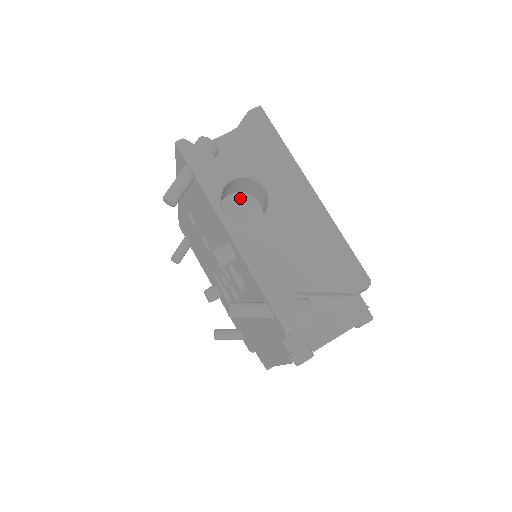
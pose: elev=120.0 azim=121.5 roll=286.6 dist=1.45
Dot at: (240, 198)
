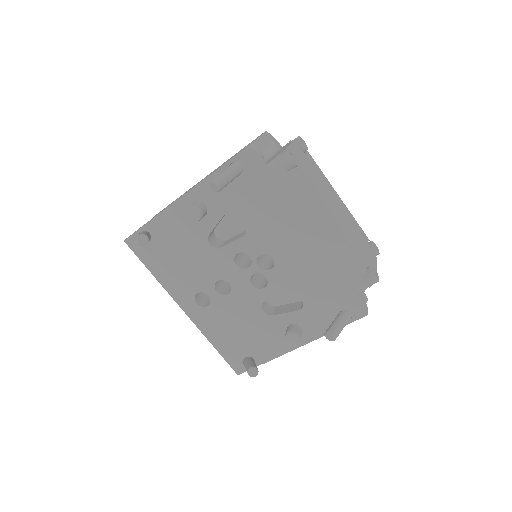
Dot at: occluded
